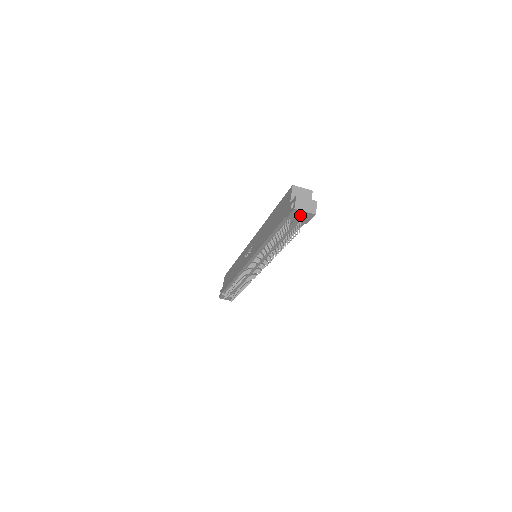
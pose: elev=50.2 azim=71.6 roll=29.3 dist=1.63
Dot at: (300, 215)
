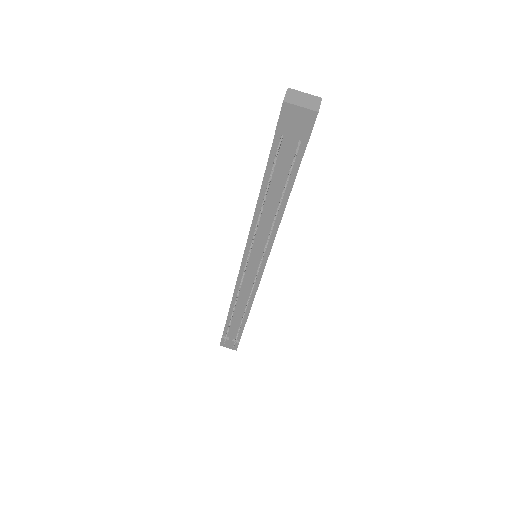
Dot at: (295, 119)
